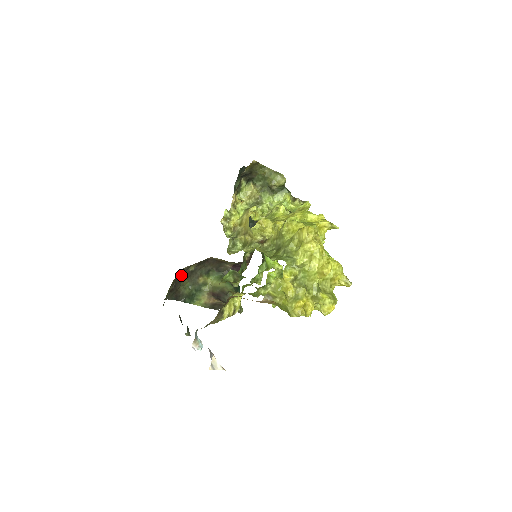
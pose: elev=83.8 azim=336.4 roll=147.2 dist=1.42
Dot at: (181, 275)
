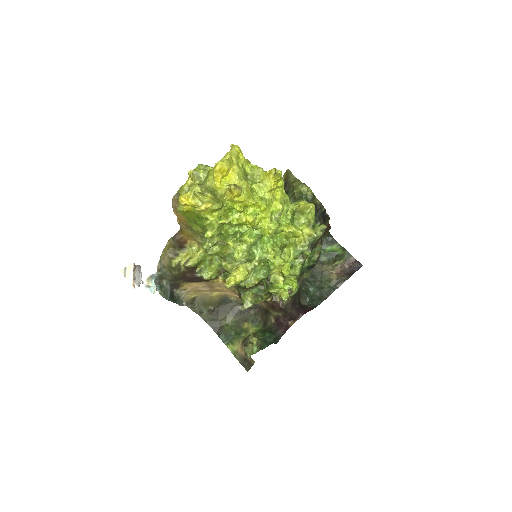
Dot at: (228, 306)
